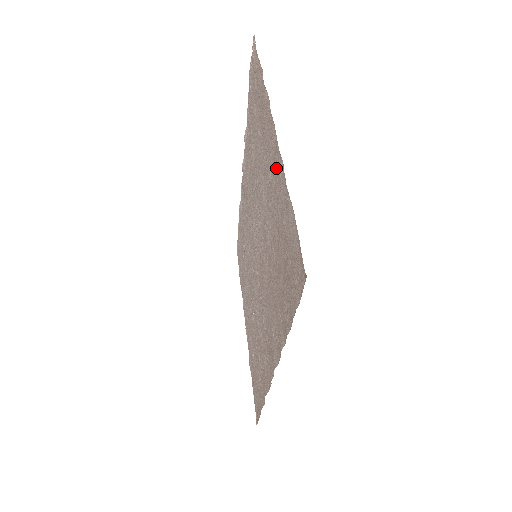
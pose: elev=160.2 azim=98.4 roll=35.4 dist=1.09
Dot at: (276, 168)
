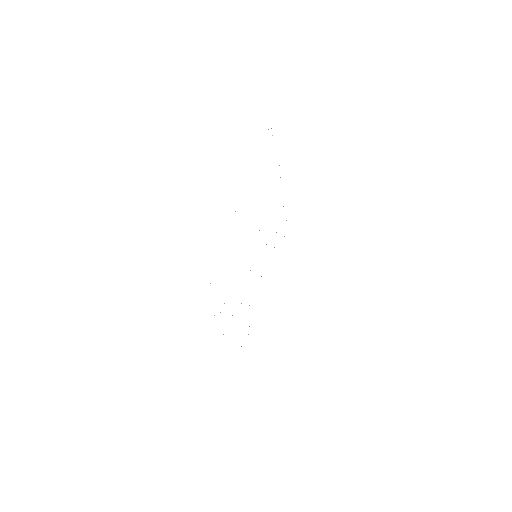
Dot at: occluded
